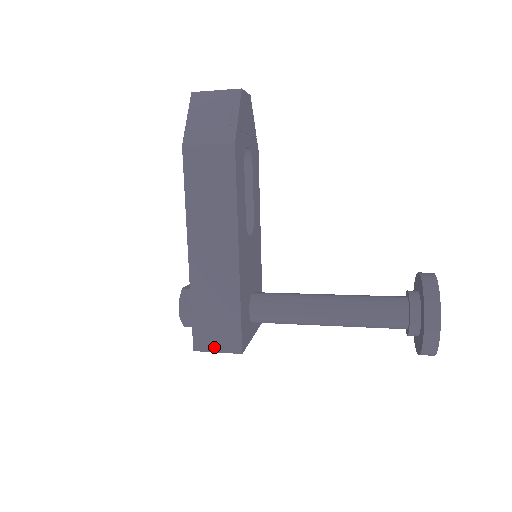
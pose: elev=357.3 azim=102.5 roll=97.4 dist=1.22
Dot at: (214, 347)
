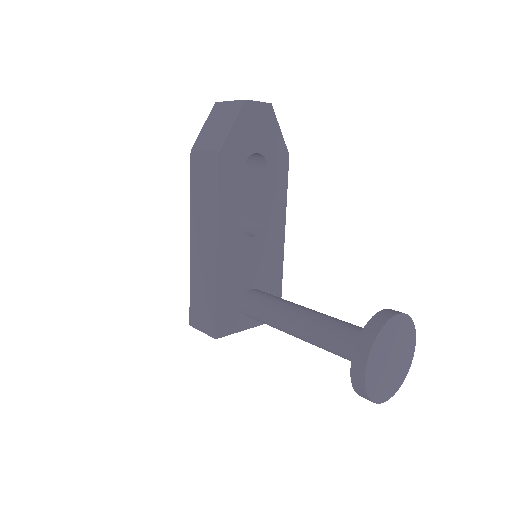
Dot at: (200, 327)
